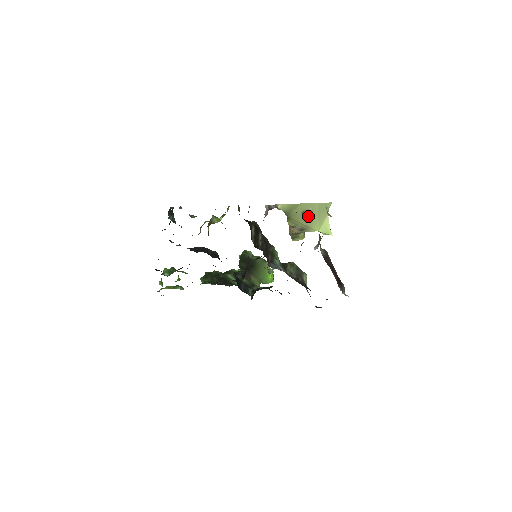
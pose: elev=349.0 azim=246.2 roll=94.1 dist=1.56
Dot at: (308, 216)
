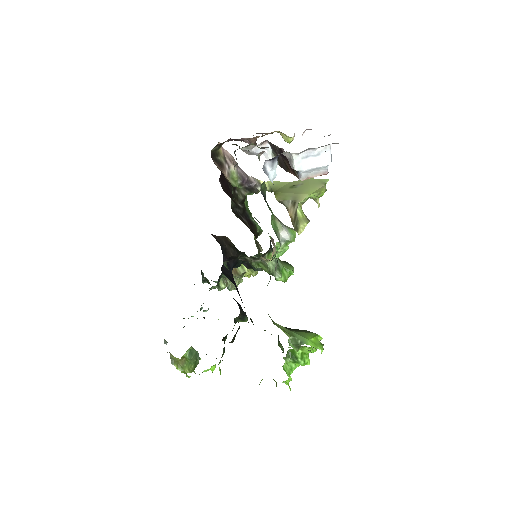
Dot at: (297, 188)
